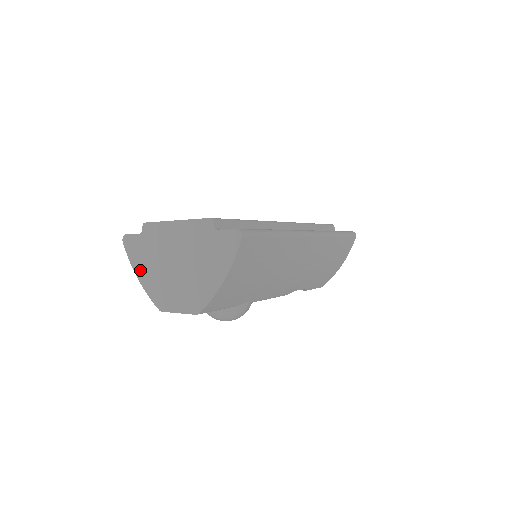
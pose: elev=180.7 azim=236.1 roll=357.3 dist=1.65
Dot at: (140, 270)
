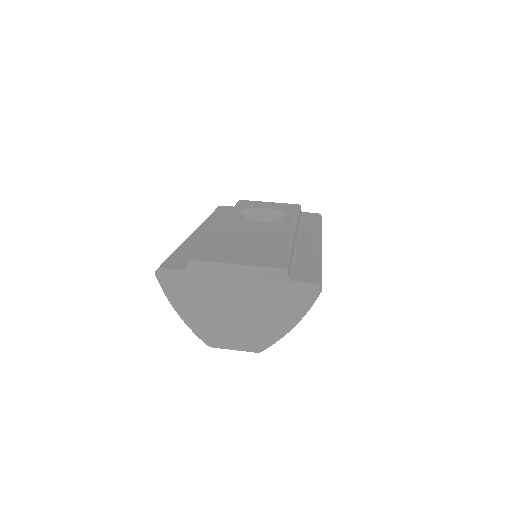
Dot at: (182, 306)
